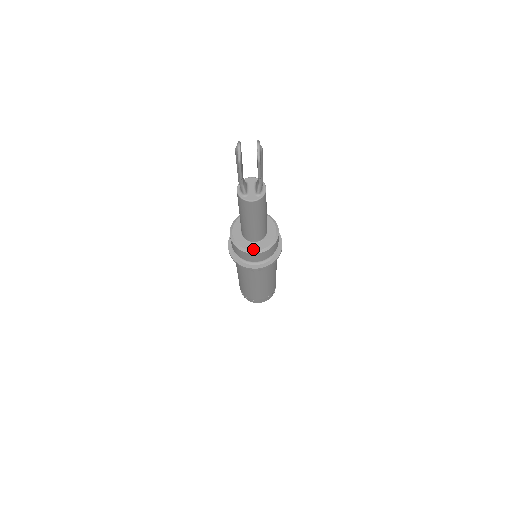
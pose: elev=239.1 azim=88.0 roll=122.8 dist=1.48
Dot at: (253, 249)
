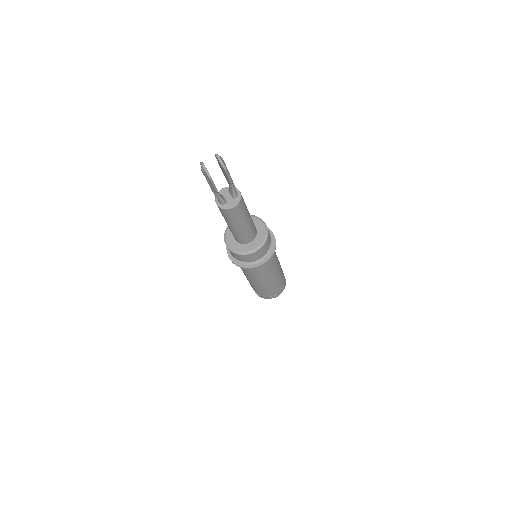
Dot at: (253, 248)
